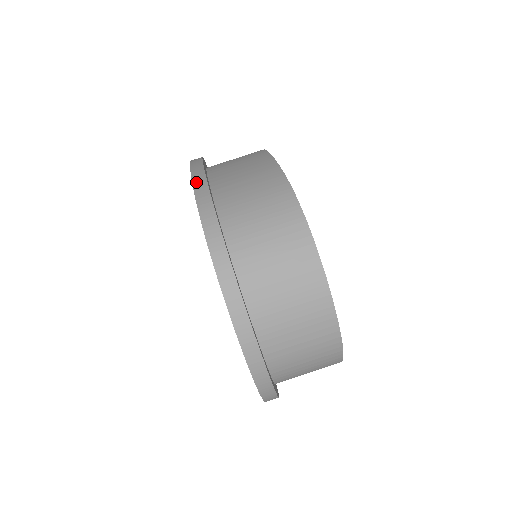
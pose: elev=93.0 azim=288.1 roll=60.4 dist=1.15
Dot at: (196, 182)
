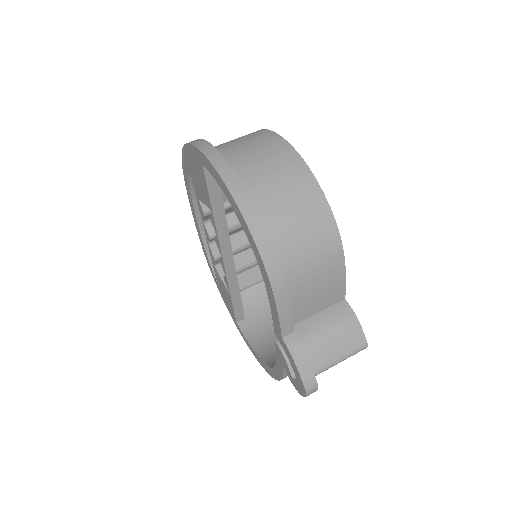
Dot at: occluded
